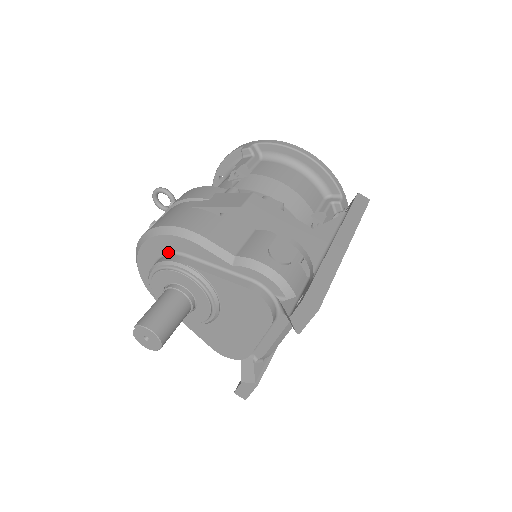
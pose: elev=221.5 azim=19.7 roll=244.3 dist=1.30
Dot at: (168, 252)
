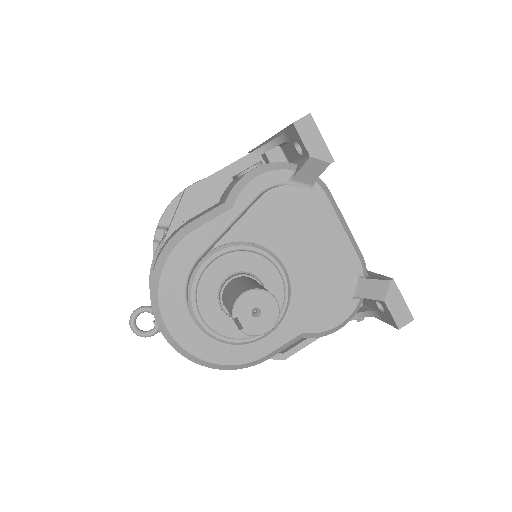
Dot at: (185, 283)
